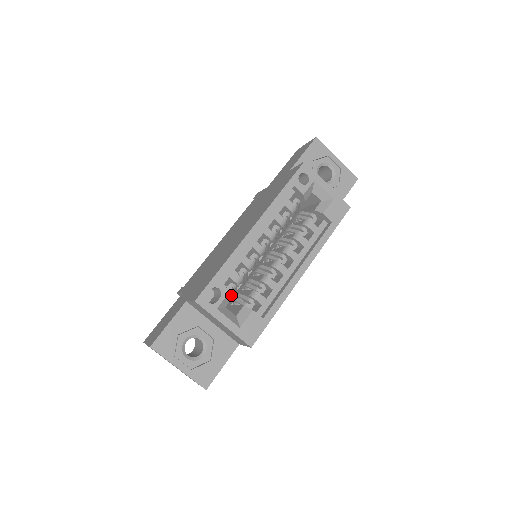
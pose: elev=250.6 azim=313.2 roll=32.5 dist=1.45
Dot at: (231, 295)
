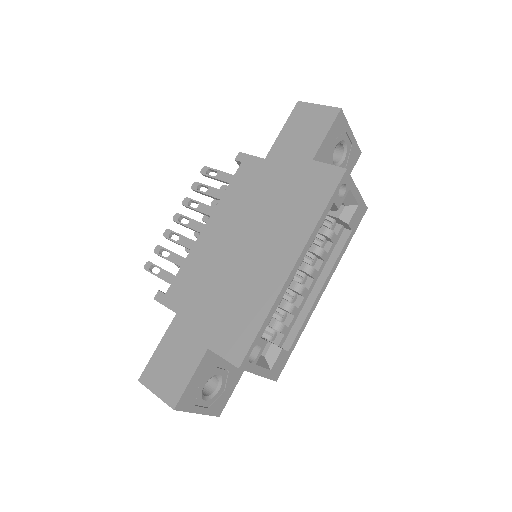
Dot at: occluded
